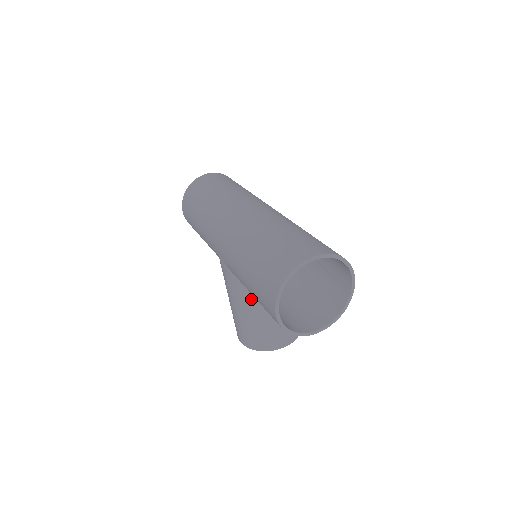
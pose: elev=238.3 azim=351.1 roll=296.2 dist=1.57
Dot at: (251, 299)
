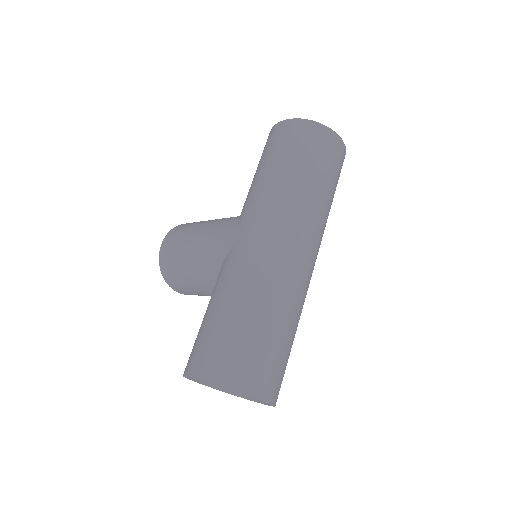
Dot at: (207, 274)
